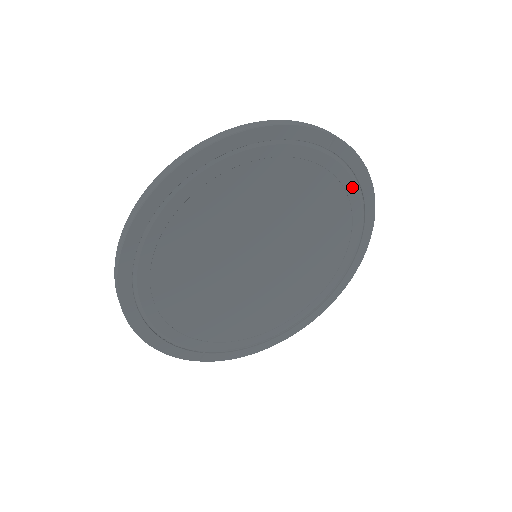
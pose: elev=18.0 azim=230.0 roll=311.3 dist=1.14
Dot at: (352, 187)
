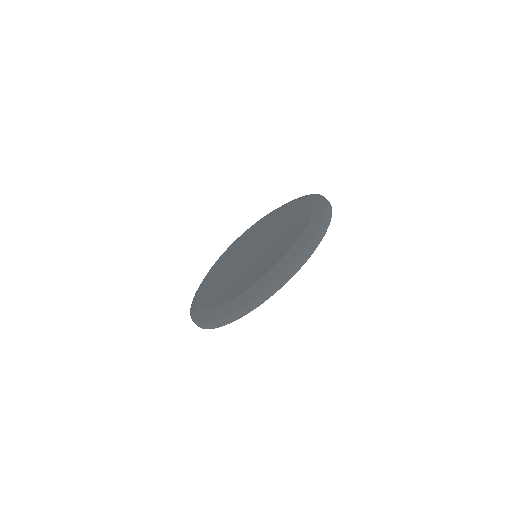
Dot at: occluded
